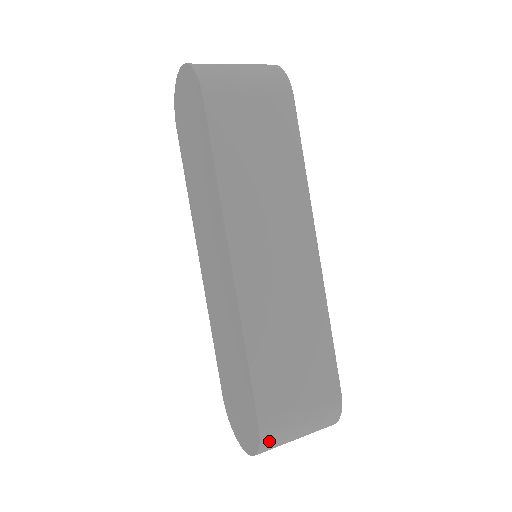
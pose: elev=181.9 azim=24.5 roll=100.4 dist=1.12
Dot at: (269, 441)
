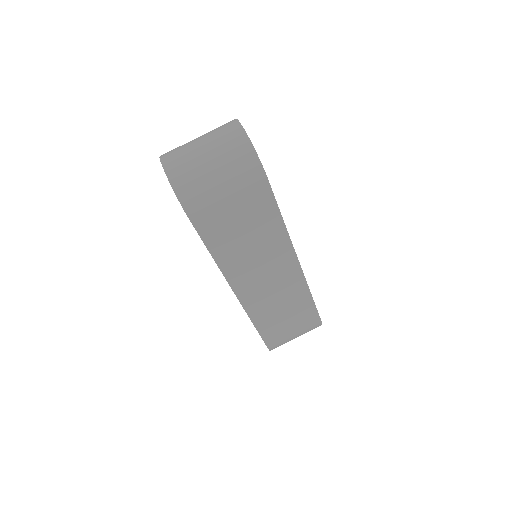
Dot at: occluded
